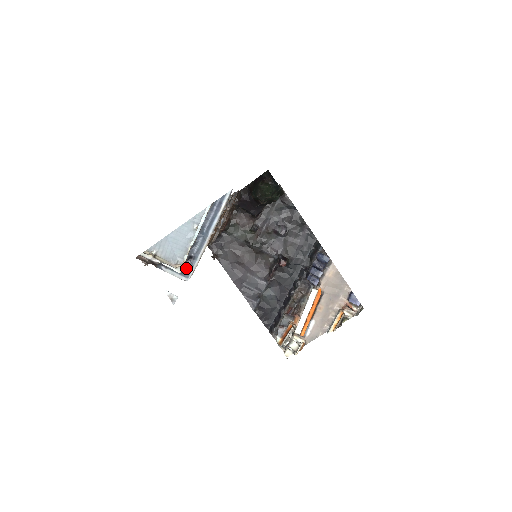
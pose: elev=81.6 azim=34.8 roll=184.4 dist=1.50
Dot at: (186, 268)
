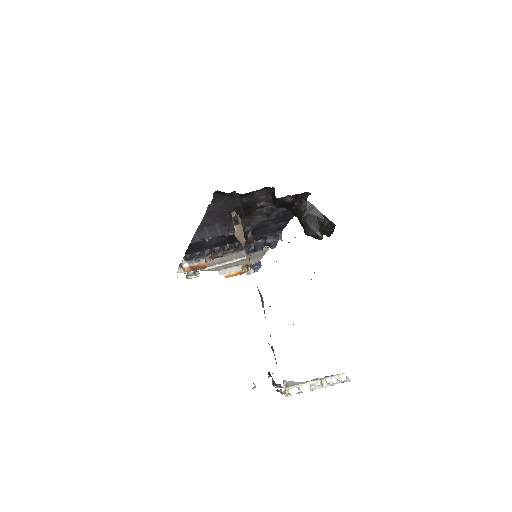
Dot at: (286, 387)
